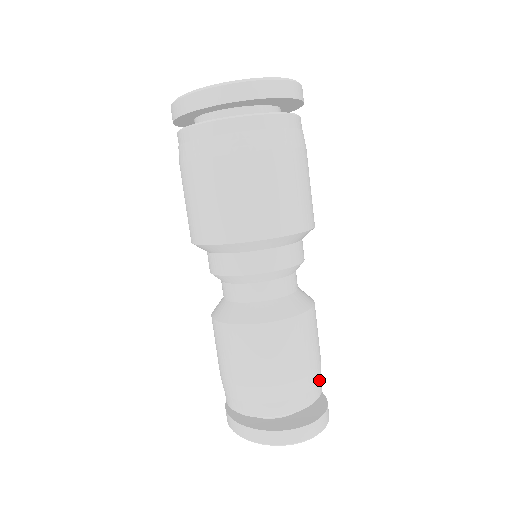
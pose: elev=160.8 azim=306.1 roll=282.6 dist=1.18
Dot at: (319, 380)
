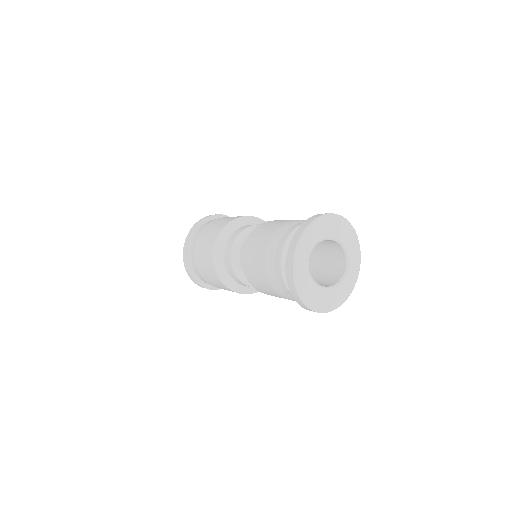
Dot at: occluded
